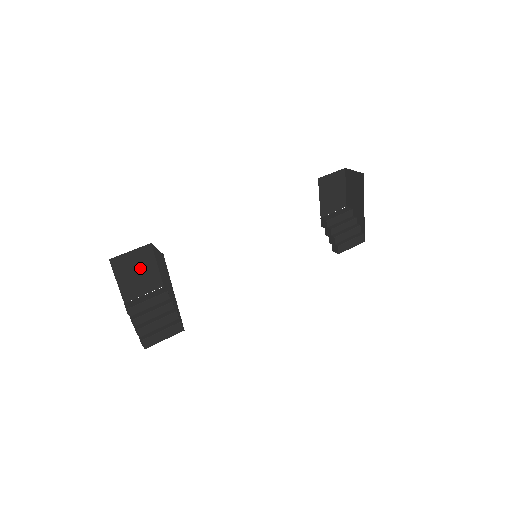
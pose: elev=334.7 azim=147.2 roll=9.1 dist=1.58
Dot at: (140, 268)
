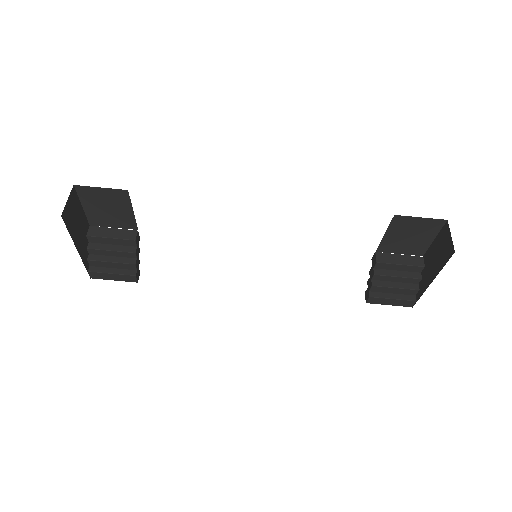
Dot at: (112, 205)
